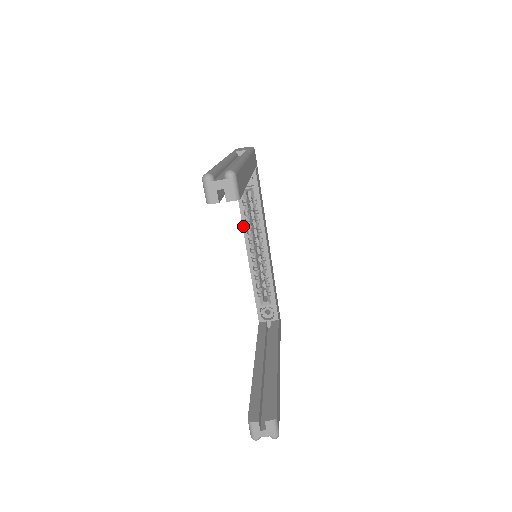
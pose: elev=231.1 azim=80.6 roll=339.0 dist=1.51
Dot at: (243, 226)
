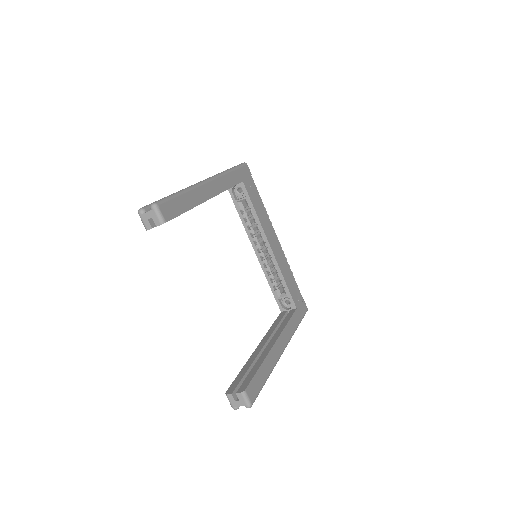
Dot at: (246, 232)
